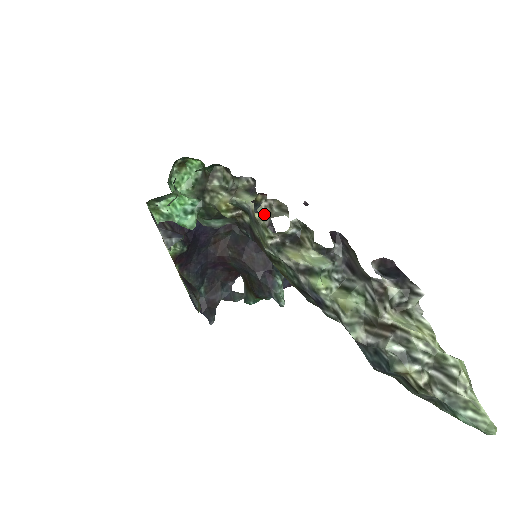
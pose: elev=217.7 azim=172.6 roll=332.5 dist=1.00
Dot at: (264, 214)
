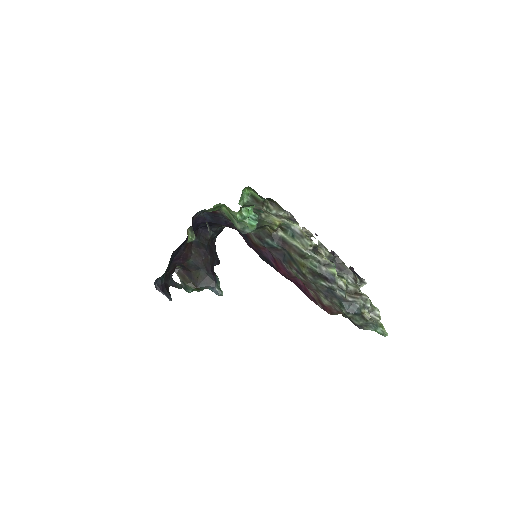
Dot at: occluded
